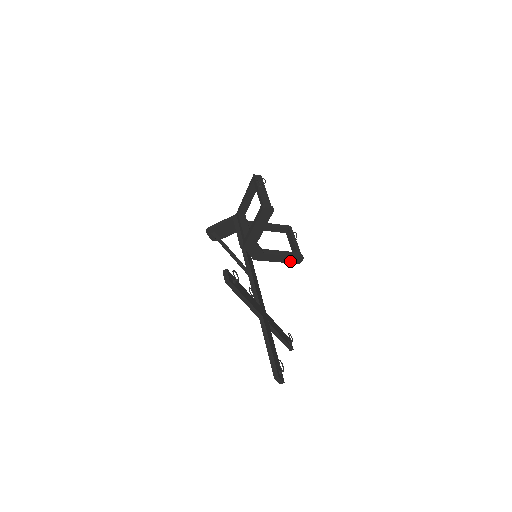
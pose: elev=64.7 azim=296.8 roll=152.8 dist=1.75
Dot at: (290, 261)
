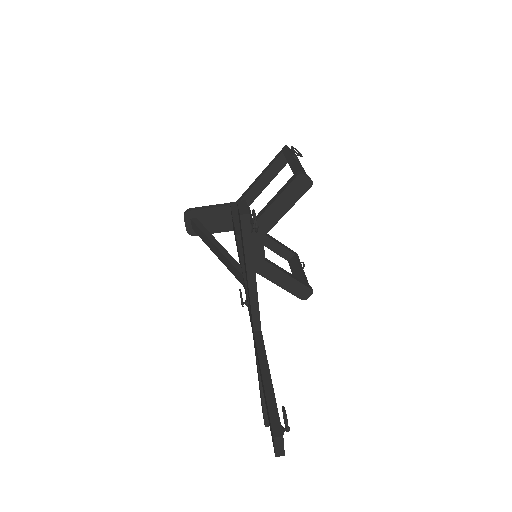
Dot at: (293, 290)
